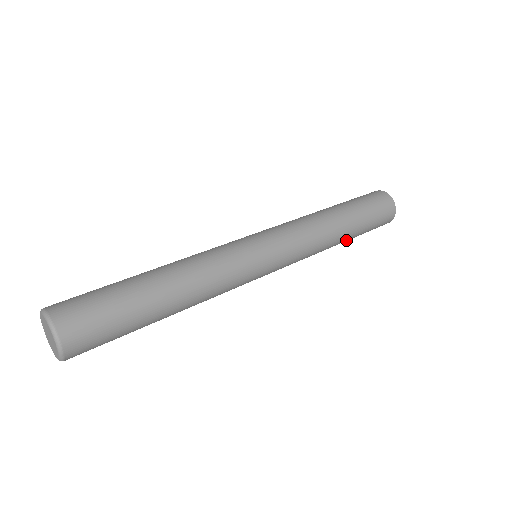
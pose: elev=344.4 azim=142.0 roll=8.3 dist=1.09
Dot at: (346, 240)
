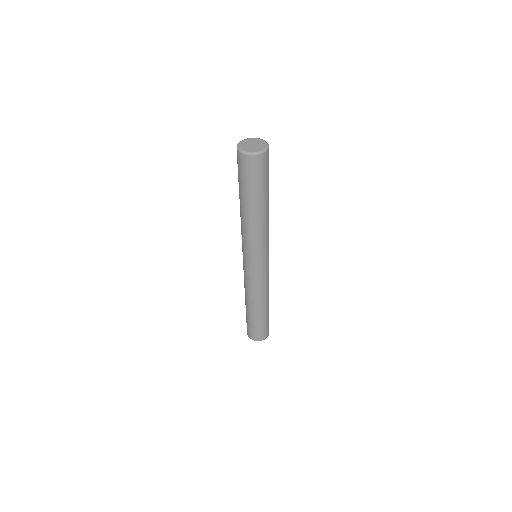
Dot at: (265, 311)
